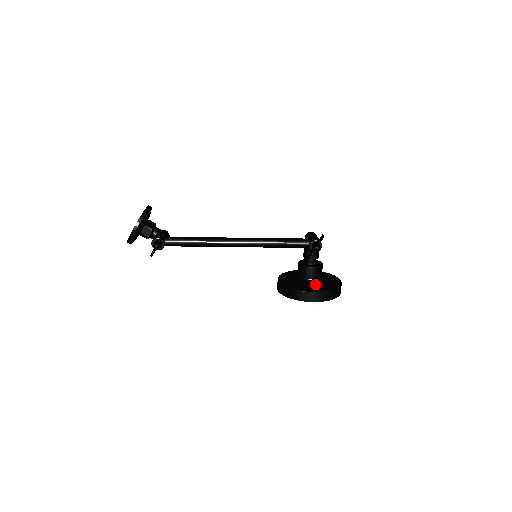
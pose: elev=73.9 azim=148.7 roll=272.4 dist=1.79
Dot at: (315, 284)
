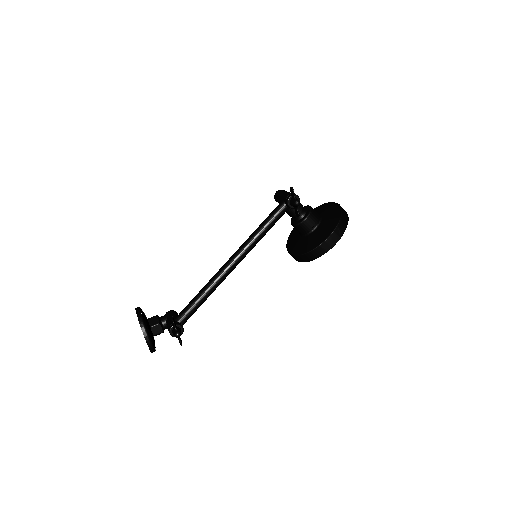
Dot at: (322, 229)
